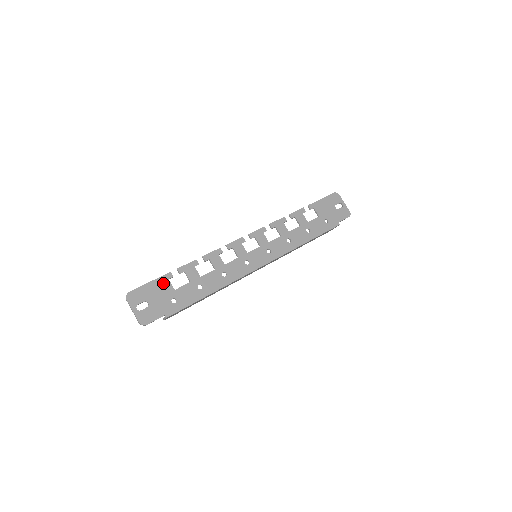
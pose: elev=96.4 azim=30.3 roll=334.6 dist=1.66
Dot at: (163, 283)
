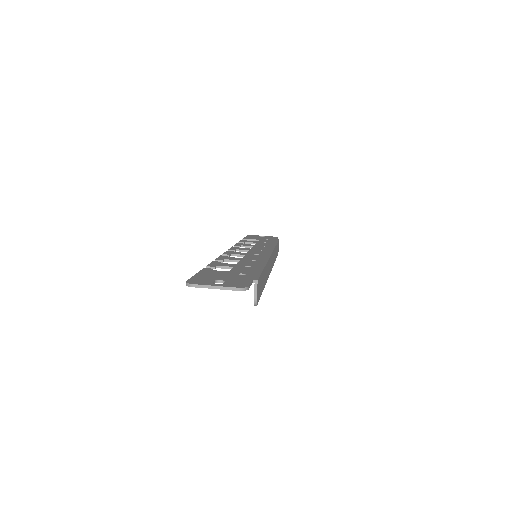
Dot at: (210, 272)
